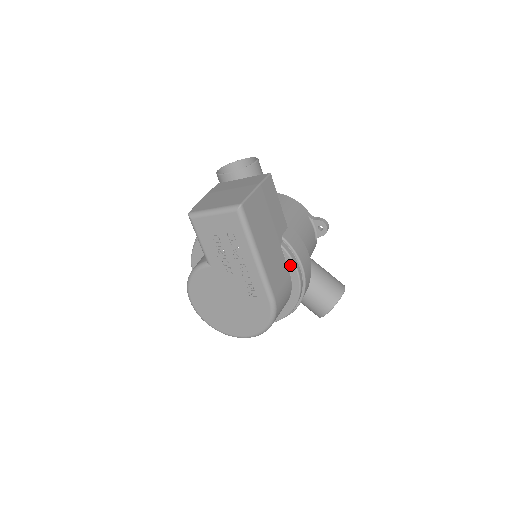
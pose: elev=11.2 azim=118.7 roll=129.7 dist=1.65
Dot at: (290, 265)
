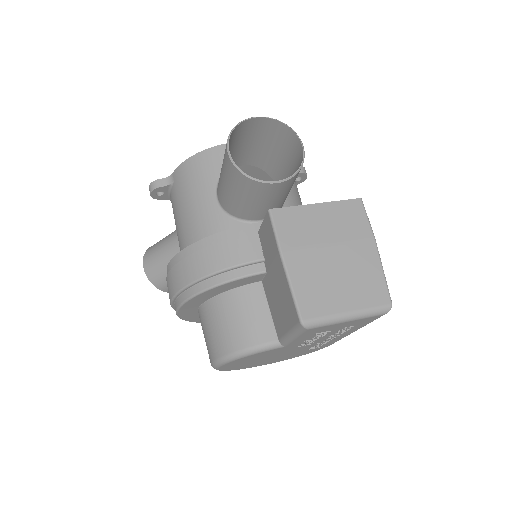
Dot at: occluded
